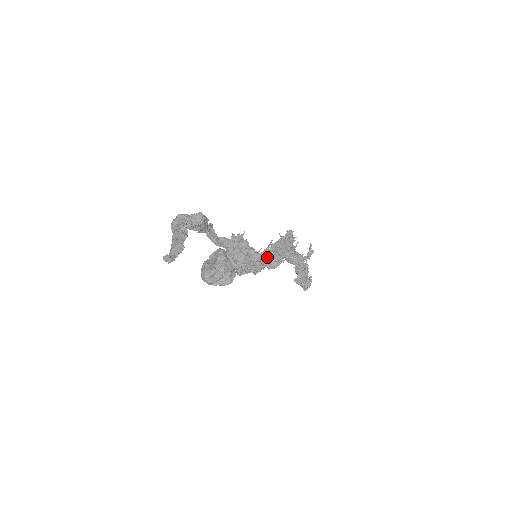
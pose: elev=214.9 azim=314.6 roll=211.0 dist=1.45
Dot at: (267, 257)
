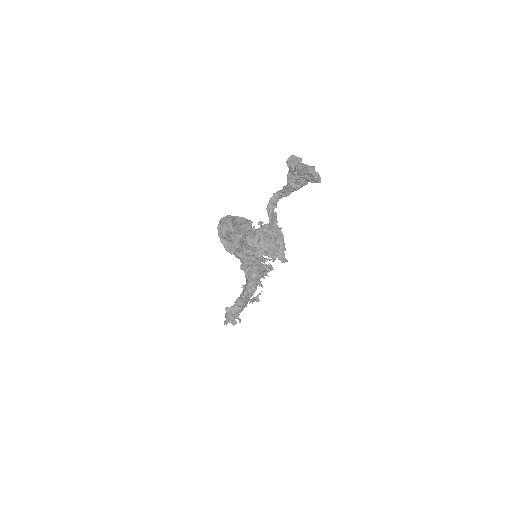
Dot at: (254, 266)
